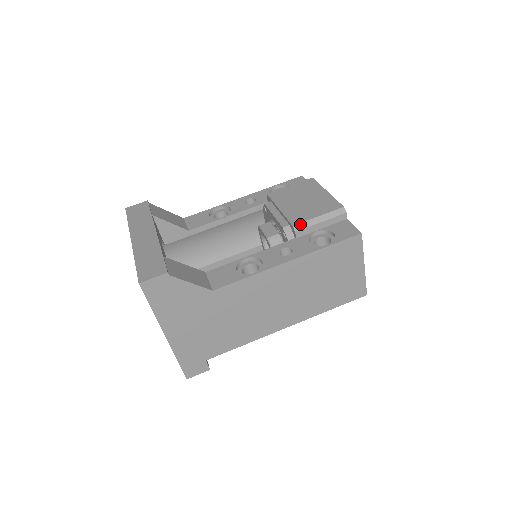
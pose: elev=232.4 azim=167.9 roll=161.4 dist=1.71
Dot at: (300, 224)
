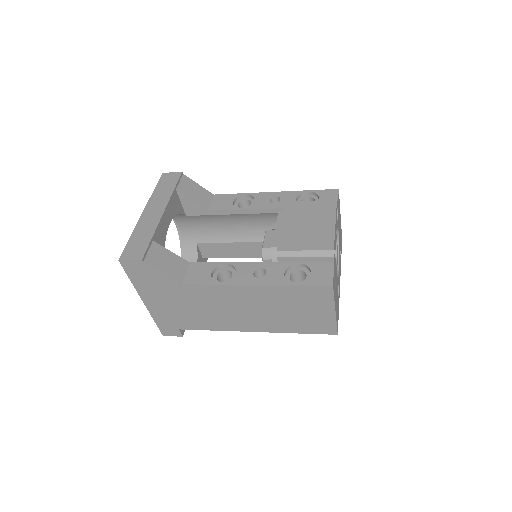
Dot at: (284, 251)
